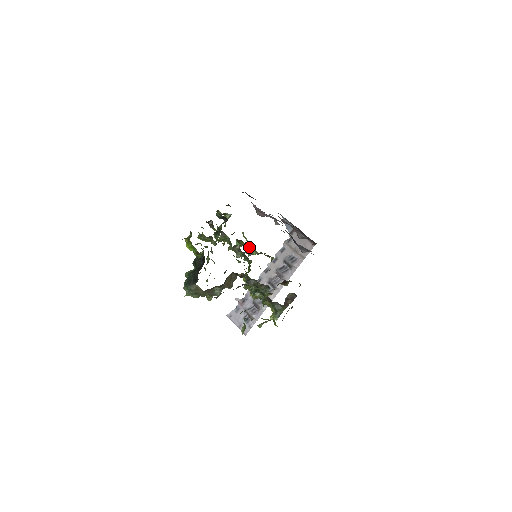
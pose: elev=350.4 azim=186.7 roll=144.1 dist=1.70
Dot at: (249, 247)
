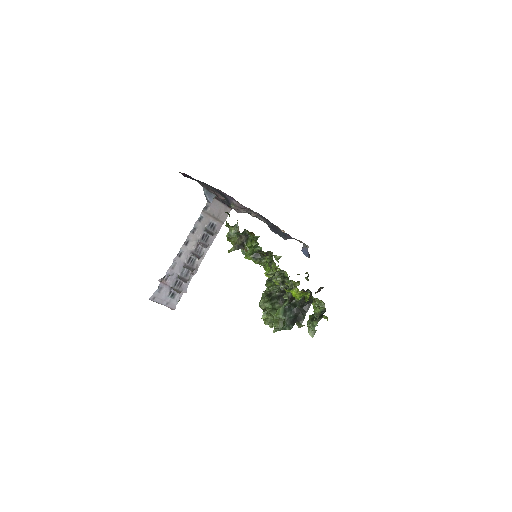
Dot at: occluded
